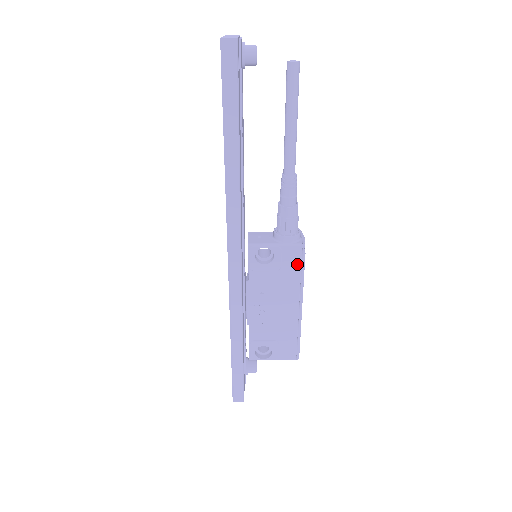
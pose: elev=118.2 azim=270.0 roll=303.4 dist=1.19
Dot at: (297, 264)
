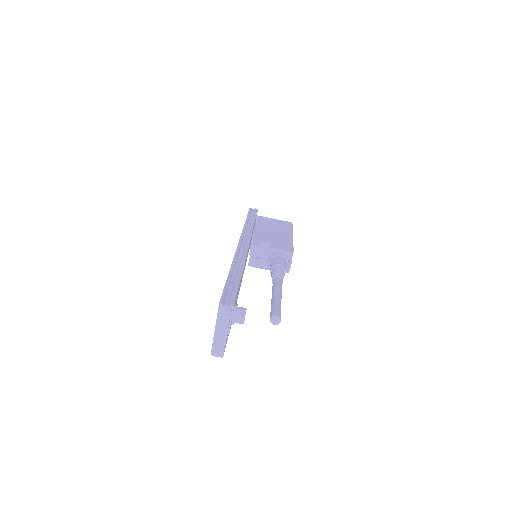
Dot at: occluded
